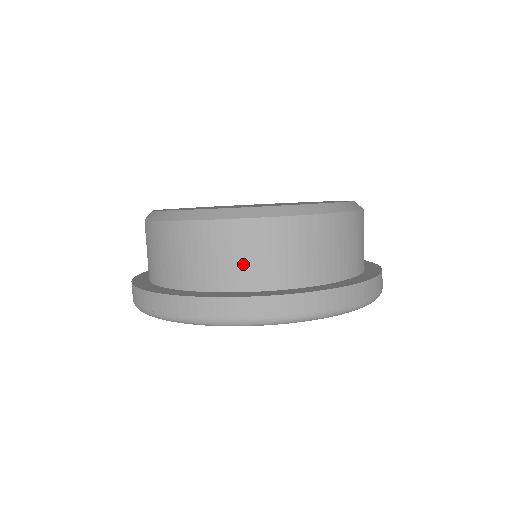
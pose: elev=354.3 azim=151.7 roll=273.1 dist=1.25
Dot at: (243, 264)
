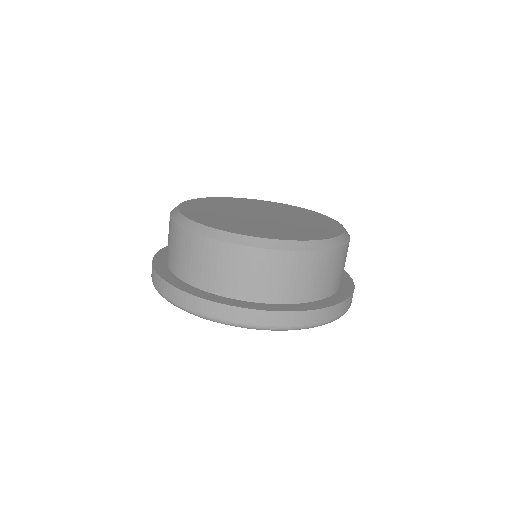
Dot at: (187, 263)
